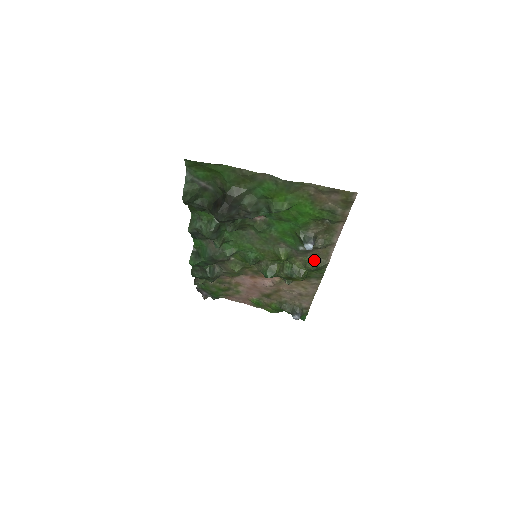
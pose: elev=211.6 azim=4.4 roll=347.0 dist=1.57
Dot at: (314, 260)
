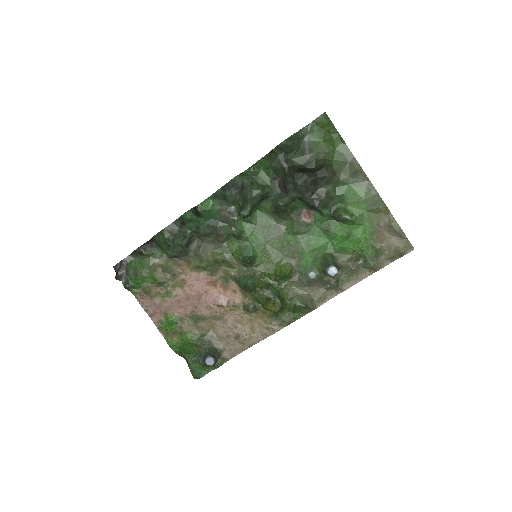
Dot at: (306, 297)
